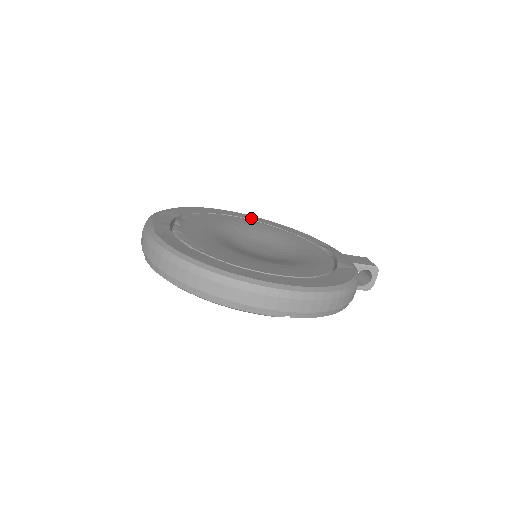
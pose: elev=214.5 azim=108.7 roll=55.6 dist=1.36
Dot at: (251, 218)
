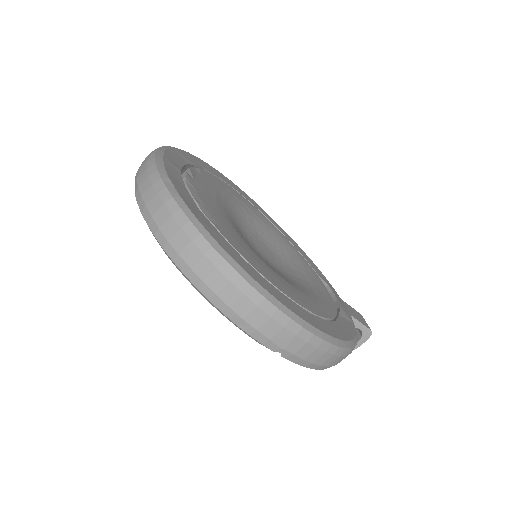
Dot at: (259, 208)
